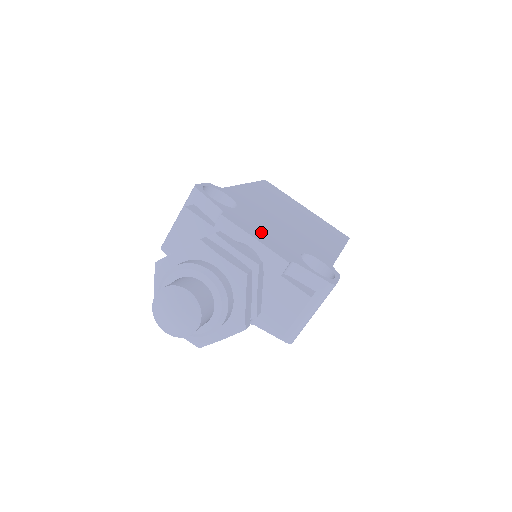
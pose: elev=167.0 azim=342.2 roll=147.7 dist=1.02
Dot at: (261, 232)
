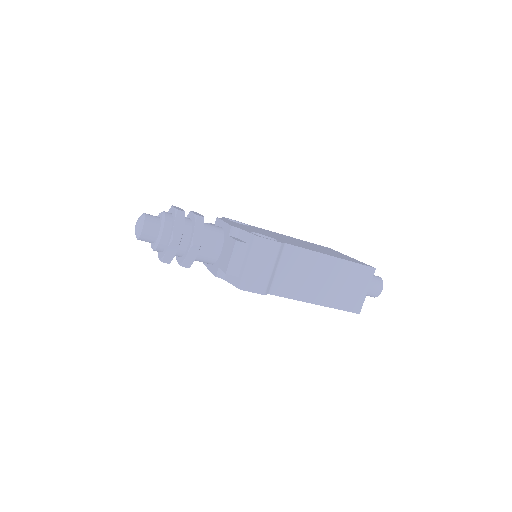
Dot at: (239, 225)
